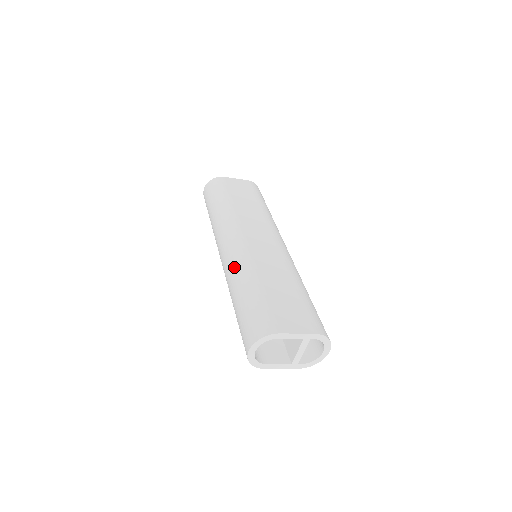
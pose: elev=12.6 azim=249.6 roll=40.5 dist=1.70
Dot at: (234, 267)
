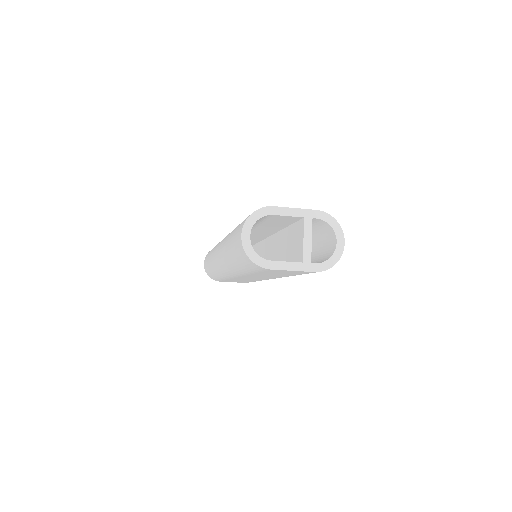
Dot at: occluded
